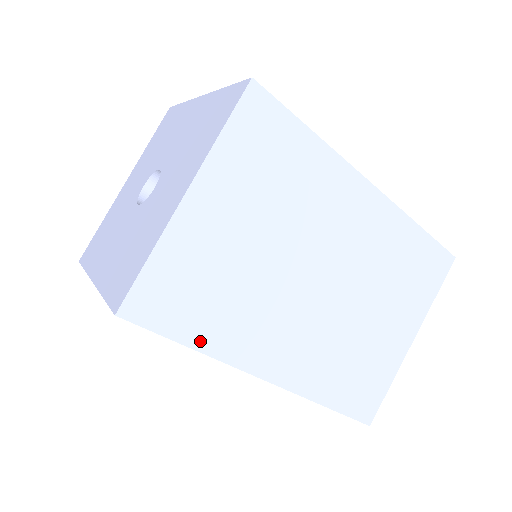
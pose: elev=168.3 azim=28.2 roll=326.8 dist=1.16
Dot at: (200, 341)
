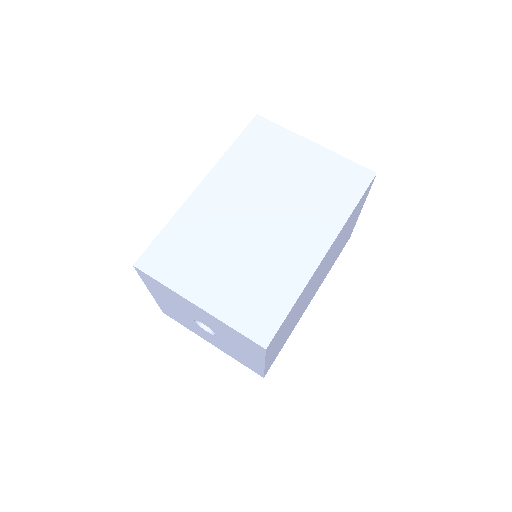
Dot at: occluded
